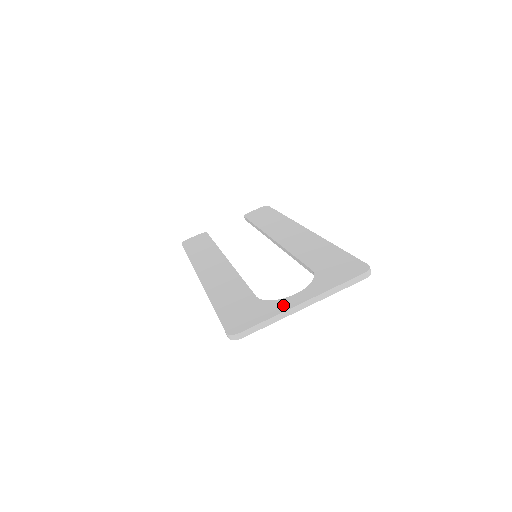
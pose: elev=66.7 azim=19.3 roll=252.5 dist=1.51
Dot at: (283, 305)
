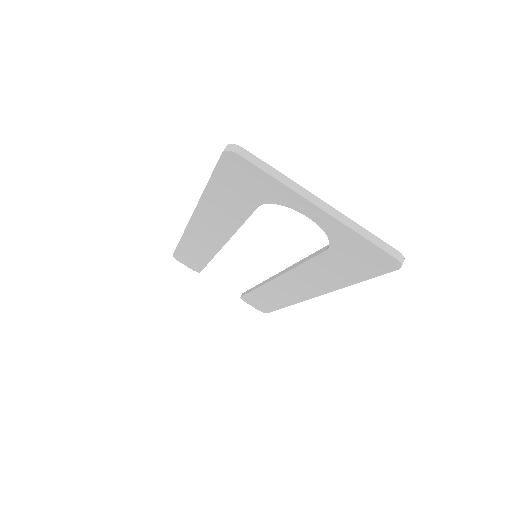
Dot at: occluded
